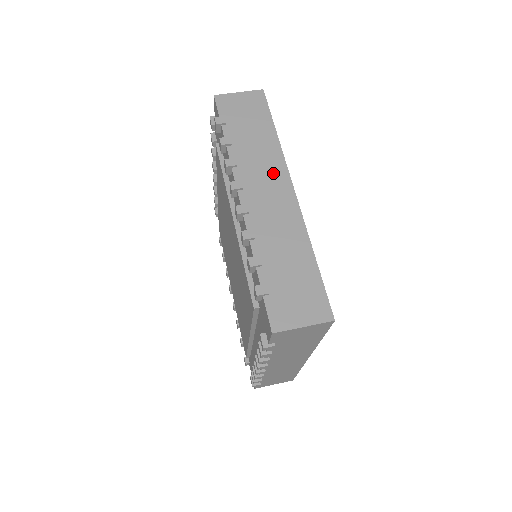
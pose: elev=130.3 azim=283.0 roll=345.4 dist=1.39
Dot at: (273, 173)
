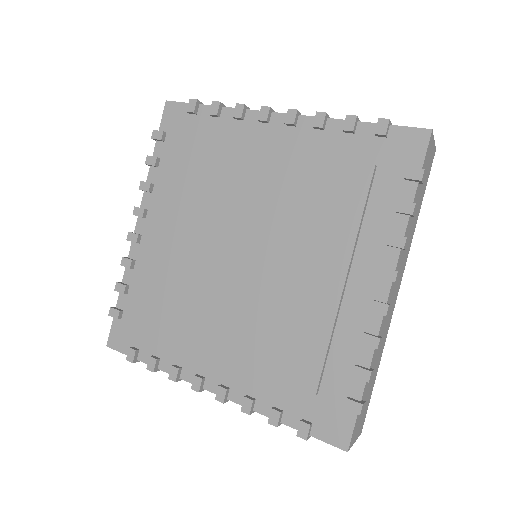
Dot at: occluded
